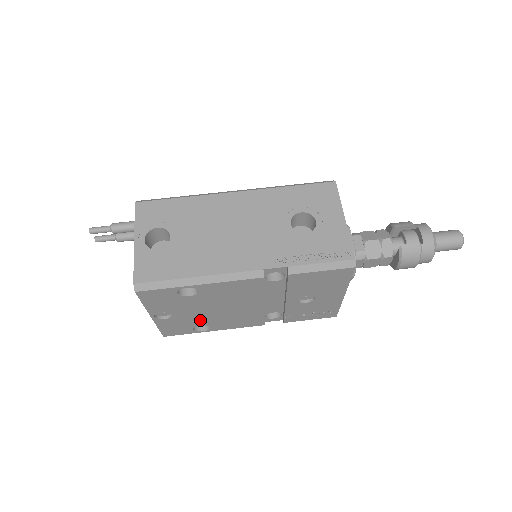
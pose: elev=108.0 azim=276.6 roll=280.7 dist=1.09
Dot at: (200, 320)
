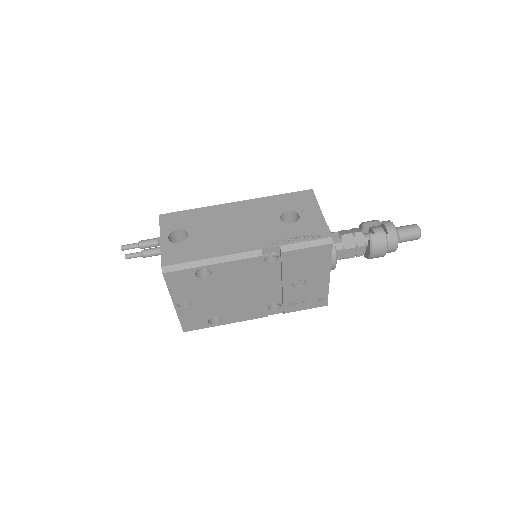
Dot at: (214, 310)
